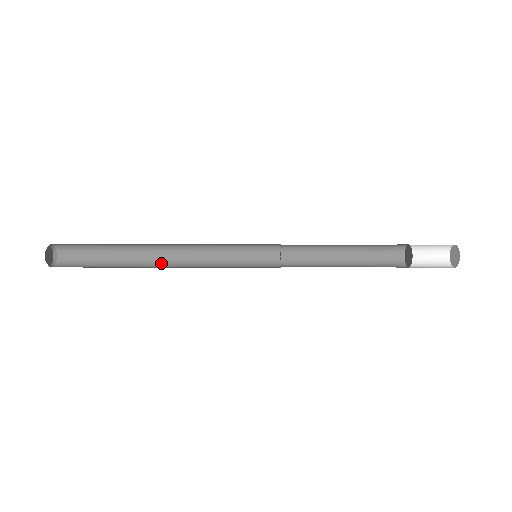
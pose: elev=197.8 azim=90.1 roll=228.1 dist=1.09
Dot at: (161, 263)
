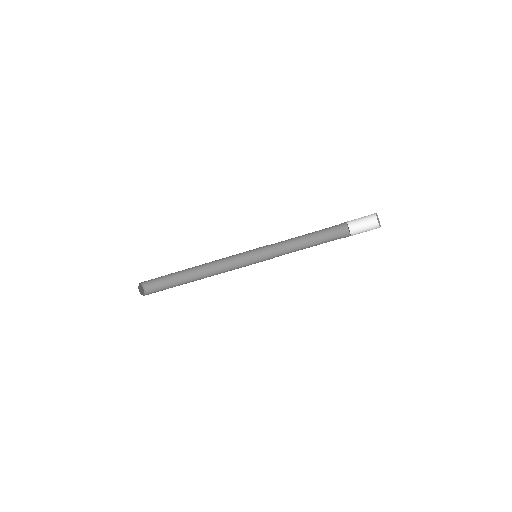
Dot at: occluded
